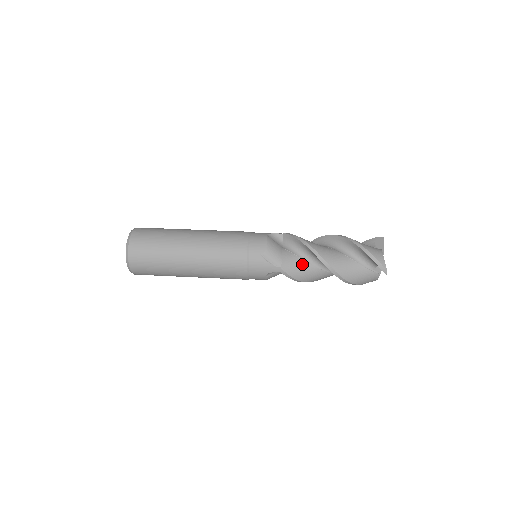
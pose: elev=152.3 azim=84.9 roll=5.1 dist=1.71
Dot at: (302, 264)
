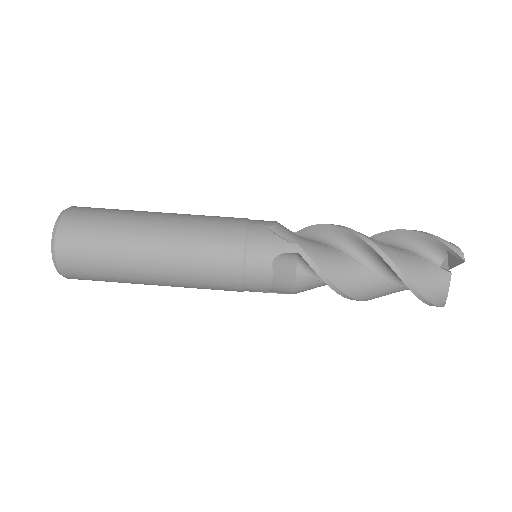
Dot at: (324, 285)
